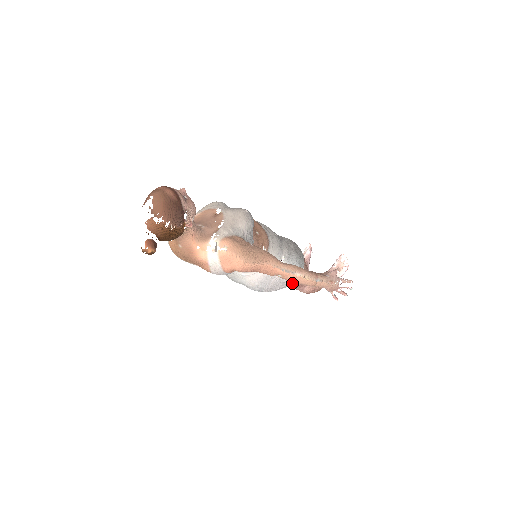
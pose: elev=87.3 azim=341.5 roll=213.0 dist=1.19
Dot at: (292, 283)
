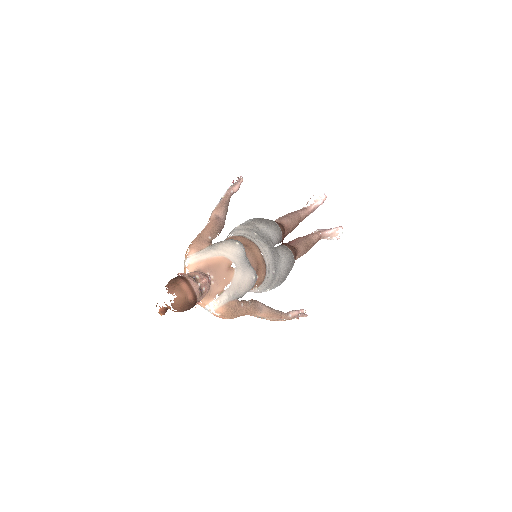
Dot at: occluded
